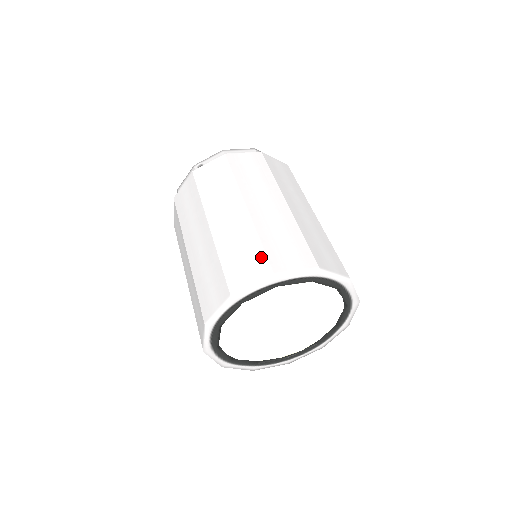
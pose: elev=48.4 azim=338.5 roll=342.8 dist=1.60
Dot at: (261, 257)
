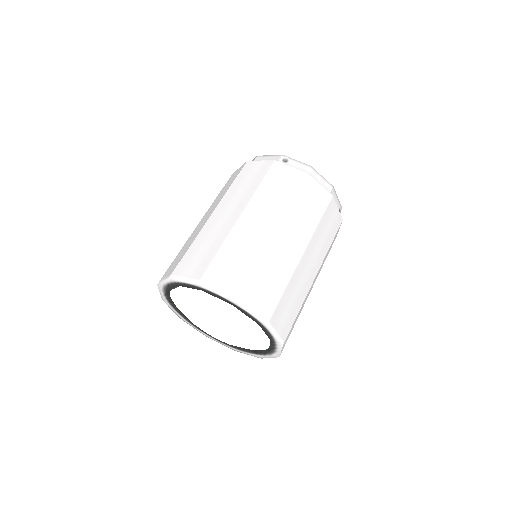
Dot at: (243, 277)
